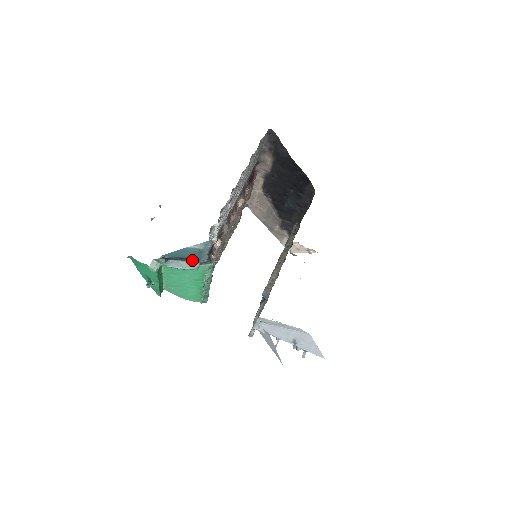
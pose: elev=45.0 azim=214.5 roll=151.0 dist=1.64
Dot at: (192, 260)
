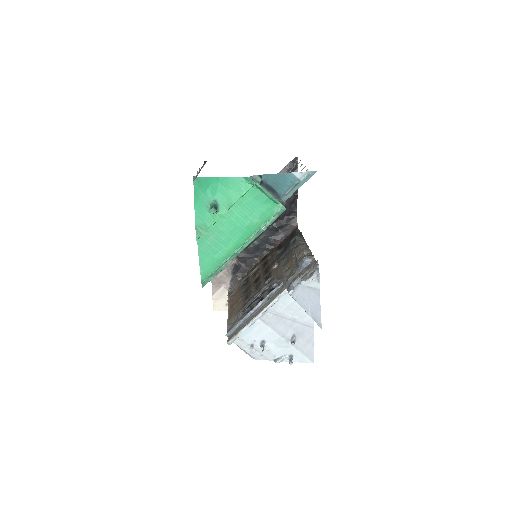
Dot at: (275, 195)
